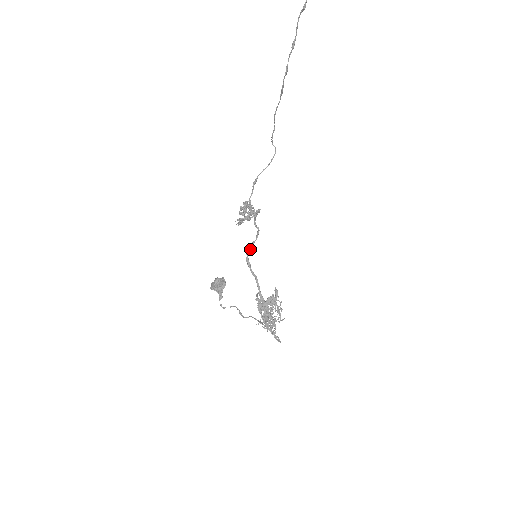
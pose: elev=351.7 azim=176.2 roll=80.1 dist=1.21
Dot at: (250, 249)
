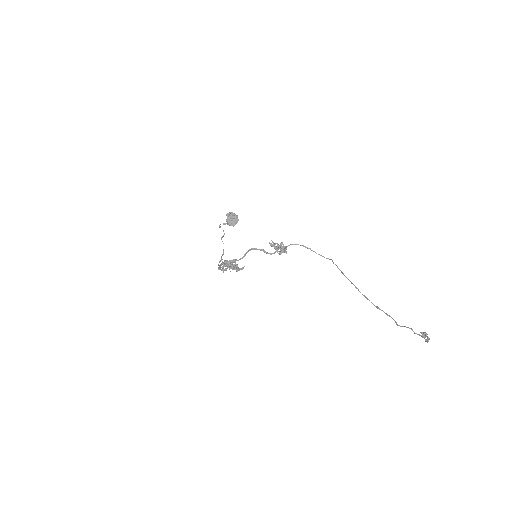
Dot at: occluded
